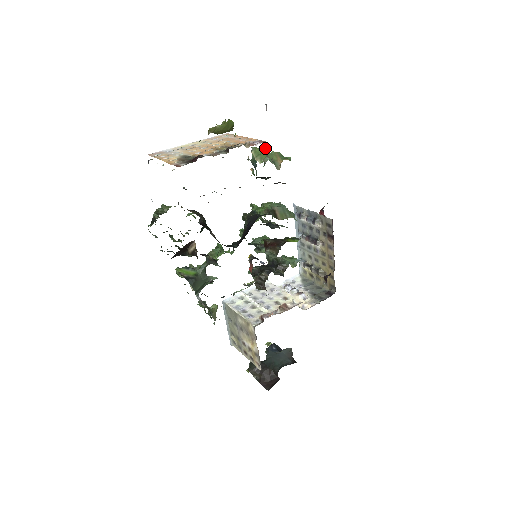
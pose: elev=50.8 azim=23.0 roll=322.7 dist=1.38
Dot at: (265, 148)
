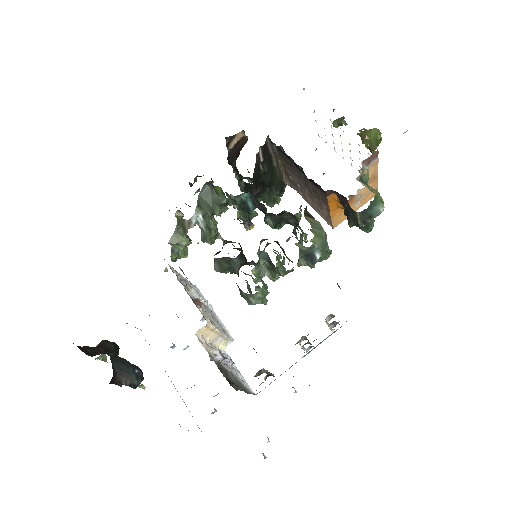
Dot at: (379, 193)
